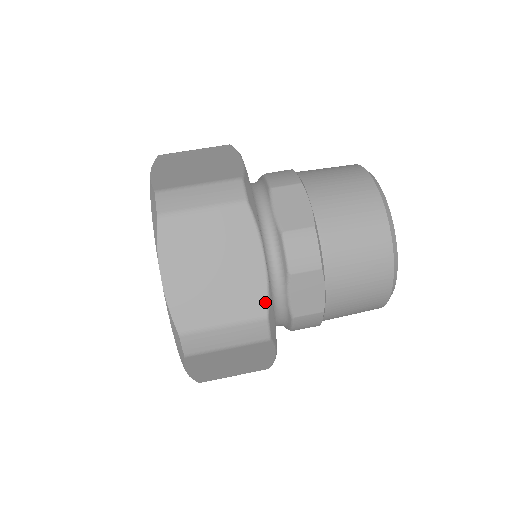
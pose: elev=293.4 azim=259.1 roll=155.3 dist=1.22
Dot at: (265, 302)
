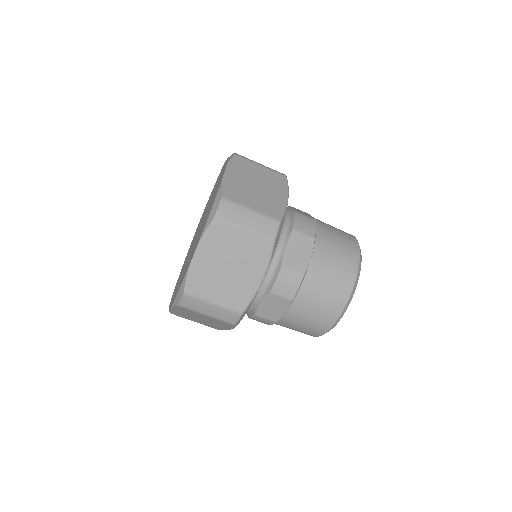
Dot at: occluded
